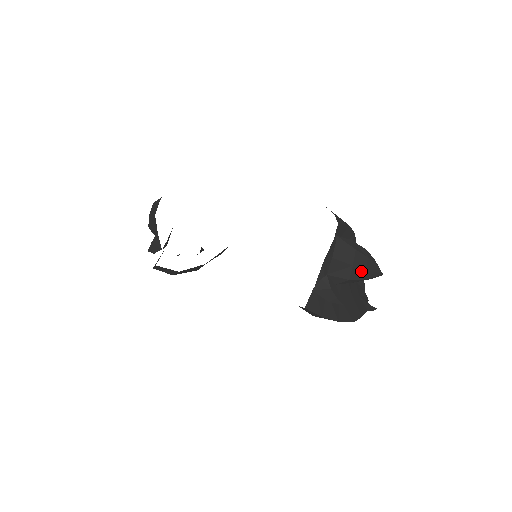
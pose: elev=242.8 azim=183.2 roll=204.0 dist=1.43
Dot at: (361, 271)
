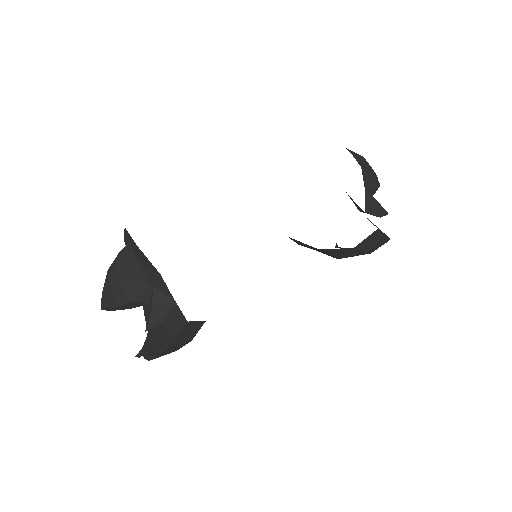
Dot at: (376, 177)
